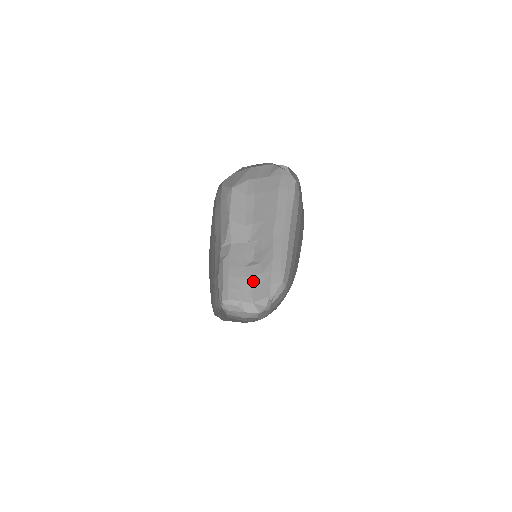
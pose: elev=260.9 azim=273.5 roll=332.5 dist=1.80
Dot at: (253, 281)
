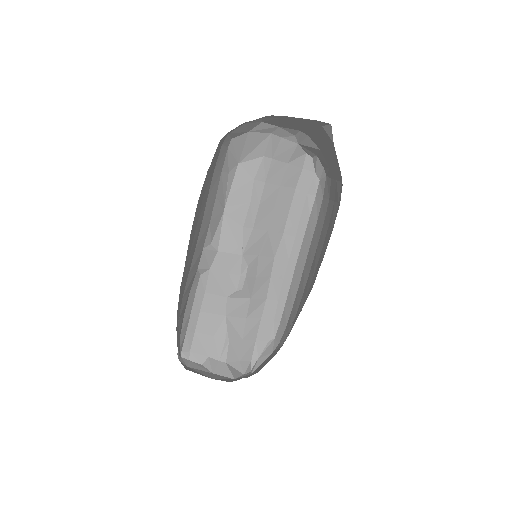
Dot at: (233, 326)
